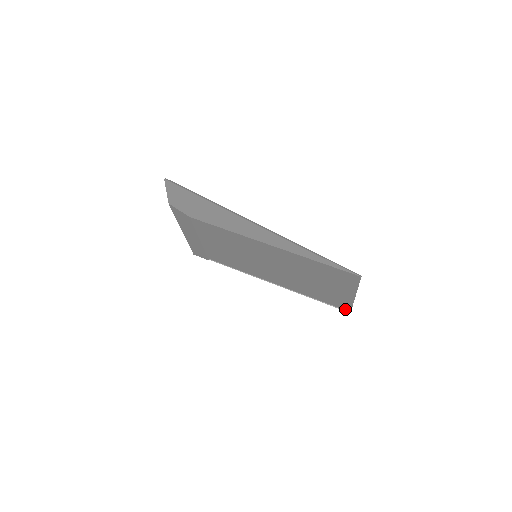
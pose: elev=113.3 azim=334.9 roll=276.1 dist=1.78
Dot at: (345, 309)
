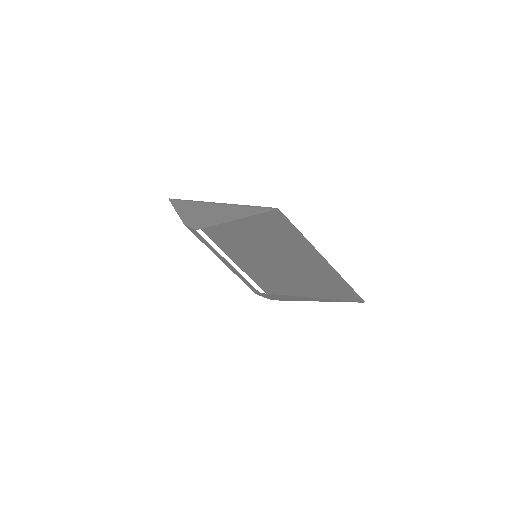
Dot at: (357, 299)
